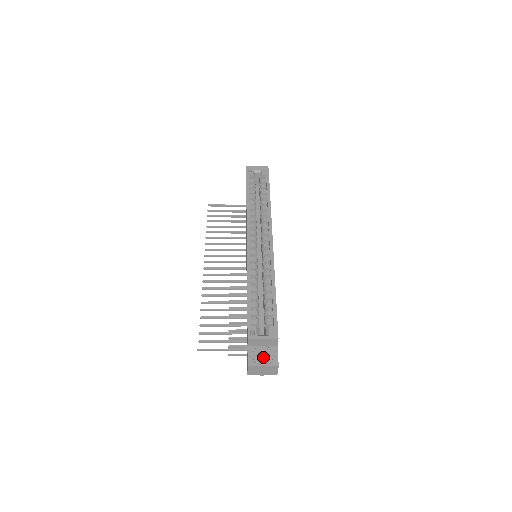
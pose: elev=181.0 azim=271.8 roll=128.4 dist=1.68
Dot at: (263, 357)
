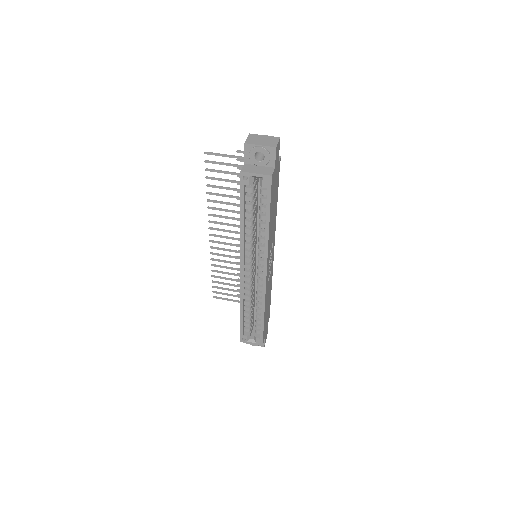
Dot at: occluded
